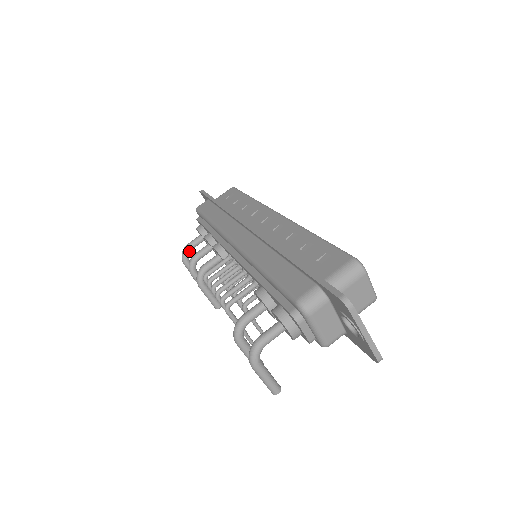
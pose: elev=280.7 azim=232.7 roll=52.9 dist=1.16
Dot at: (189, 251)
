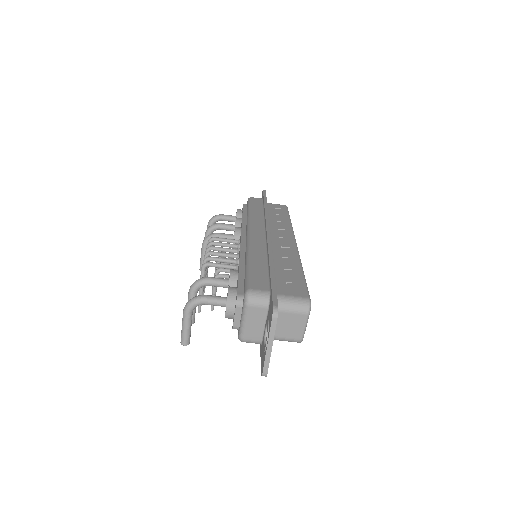
Dot at: (219, 220)
